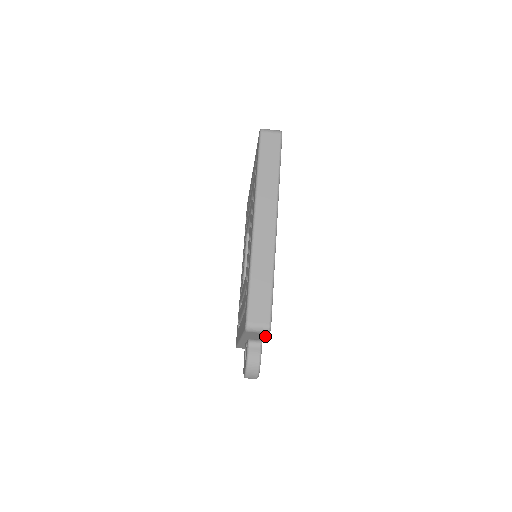
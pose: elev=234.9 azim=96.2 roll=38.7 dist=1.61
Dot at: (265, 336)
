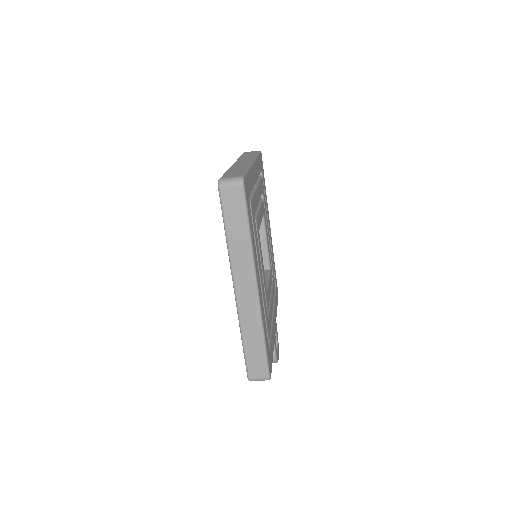
Dot at: occluded
